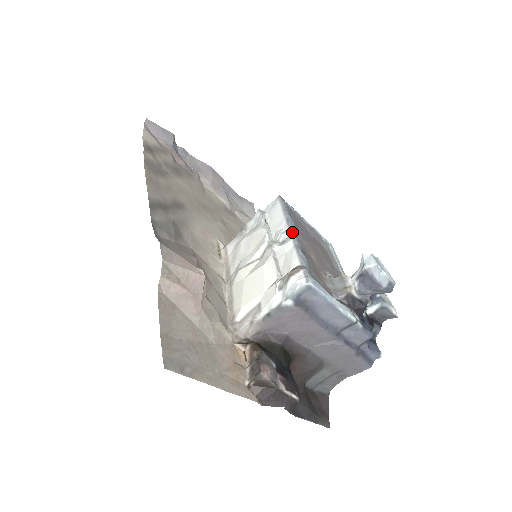
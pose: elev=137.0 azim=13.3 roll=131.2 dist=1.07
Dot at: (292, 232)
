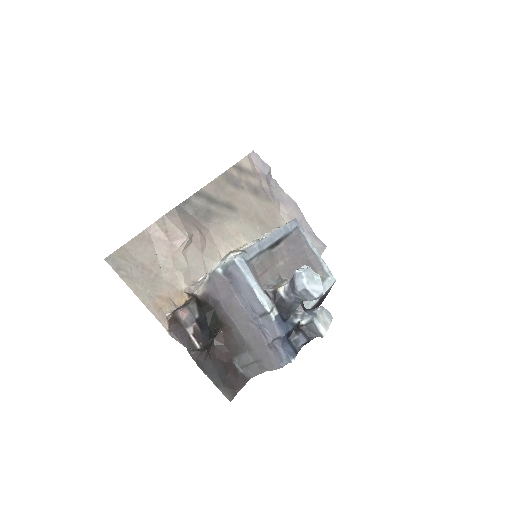
Dot at: (269, 235)
